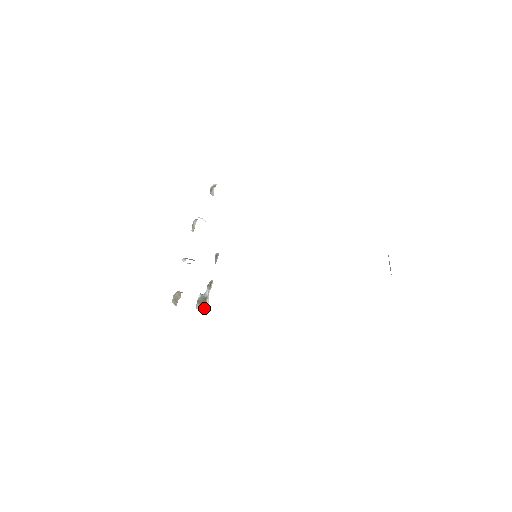
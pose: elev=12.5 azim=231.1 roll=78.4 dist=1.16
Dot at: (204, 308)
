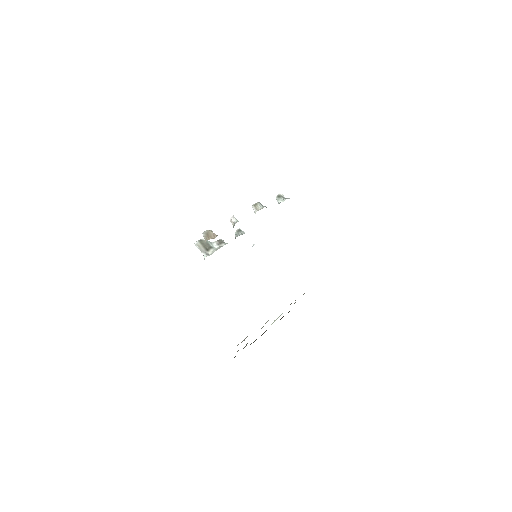
Dot at: (206, 252)
